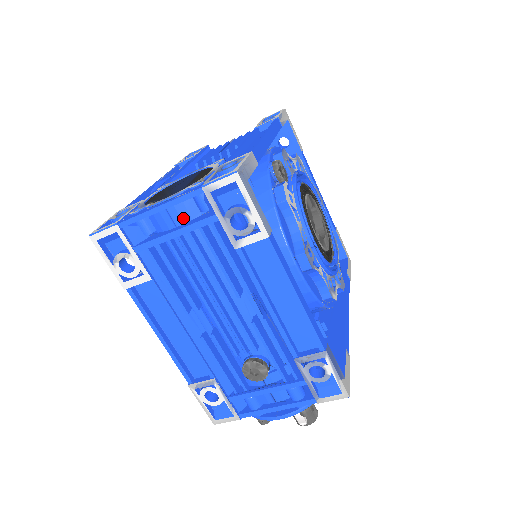
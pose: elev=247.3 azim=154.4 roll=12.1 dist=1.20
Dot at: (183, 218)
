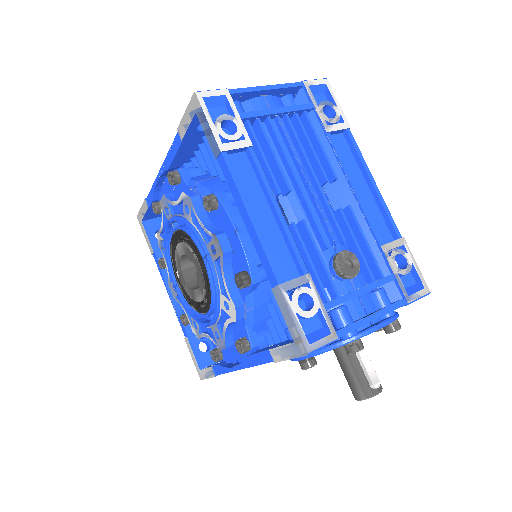
Dot at: occluded
